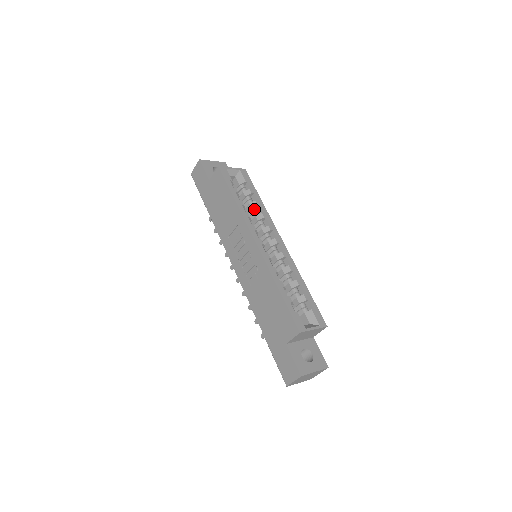
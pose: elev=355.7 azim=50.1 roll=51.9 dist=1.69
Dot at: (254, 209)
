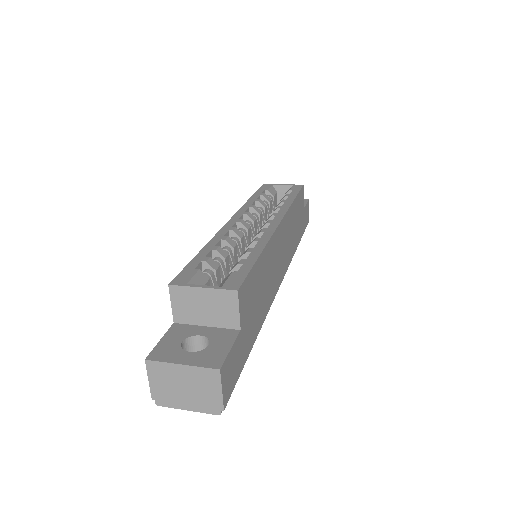
Dot at: occluded
